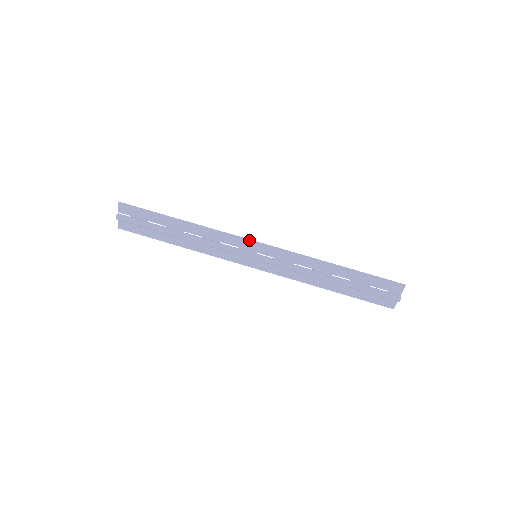
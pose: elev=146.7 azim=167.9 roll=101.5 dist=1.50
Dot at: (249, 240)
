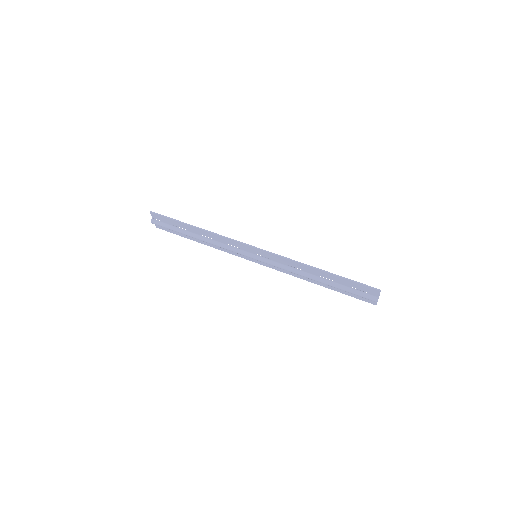
Dot at: (247, 245)
